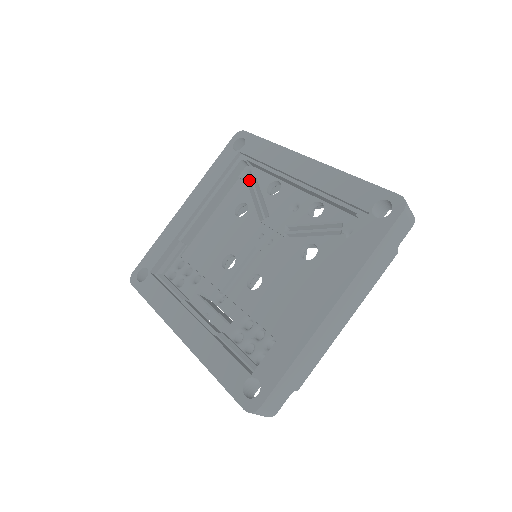
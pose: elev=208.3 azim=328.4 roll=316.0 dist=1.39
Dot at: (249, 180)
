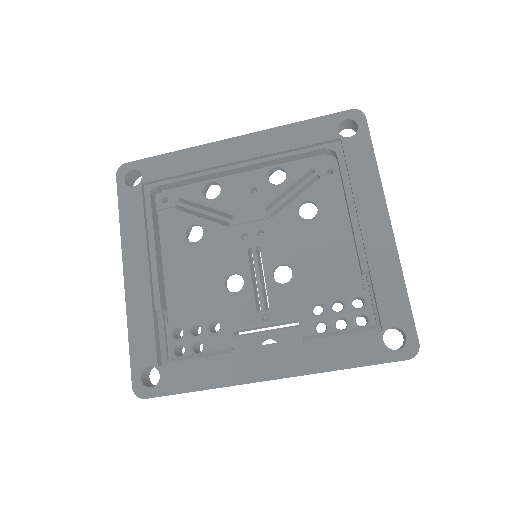
Dot at: (174, 204)
